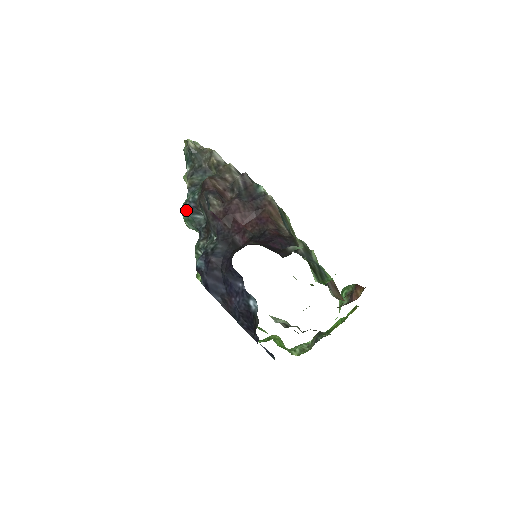
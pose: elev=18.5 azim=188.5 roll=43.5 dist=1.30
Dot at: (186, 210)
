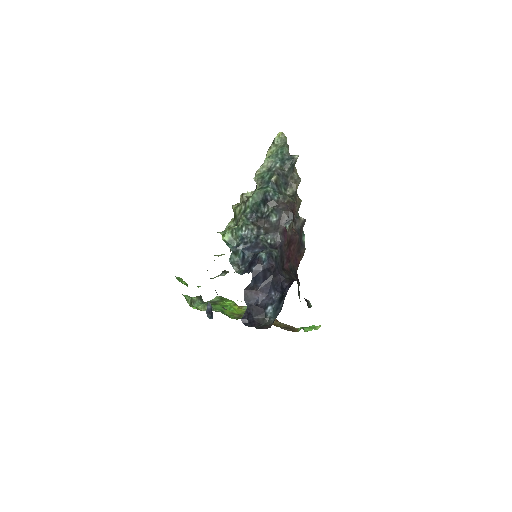
Dot at: (262, 196)
